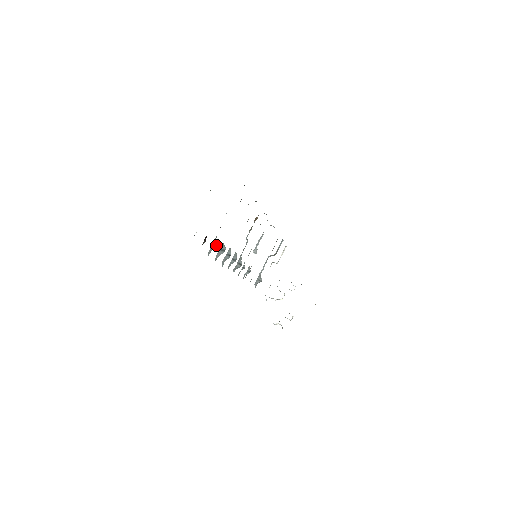
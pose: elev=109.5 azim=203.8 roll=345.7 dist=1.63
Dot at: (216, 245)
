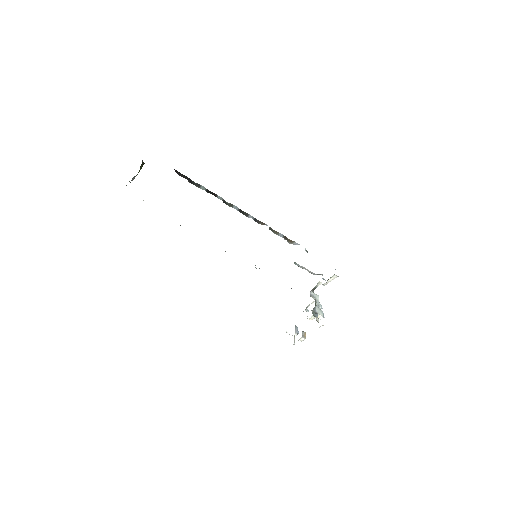
Dot at: occluded
